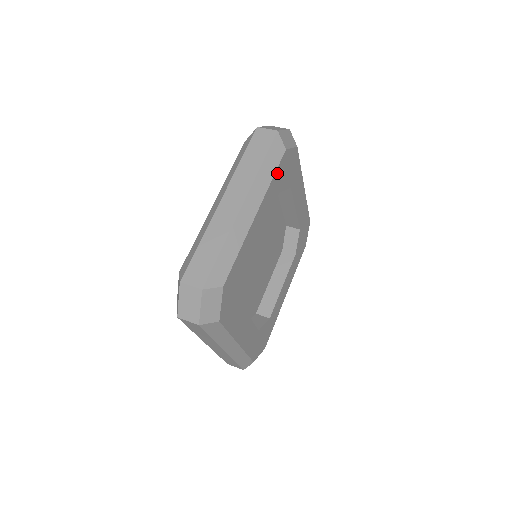
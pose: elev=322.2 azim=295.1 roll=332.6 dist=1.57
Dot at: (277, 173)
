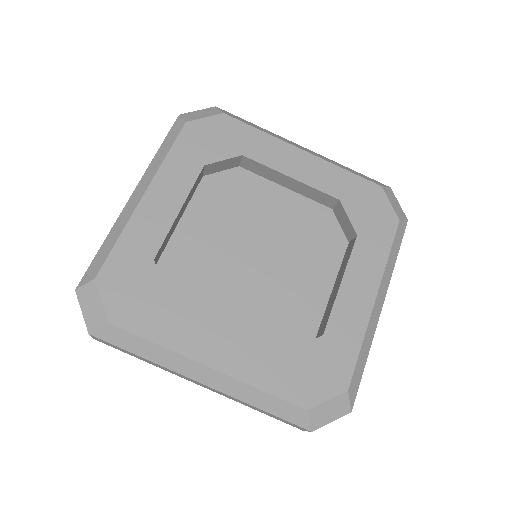
Dot at: (354, 179)
